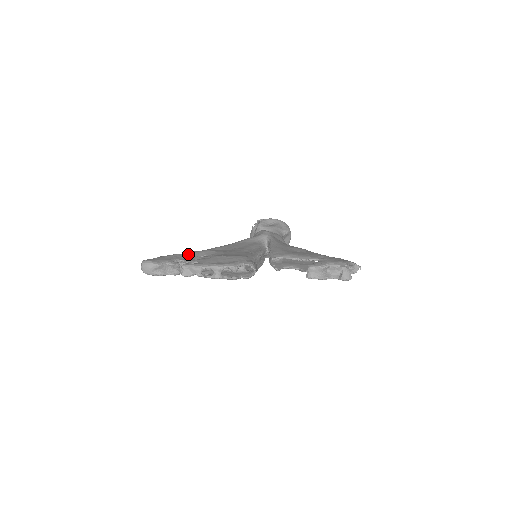
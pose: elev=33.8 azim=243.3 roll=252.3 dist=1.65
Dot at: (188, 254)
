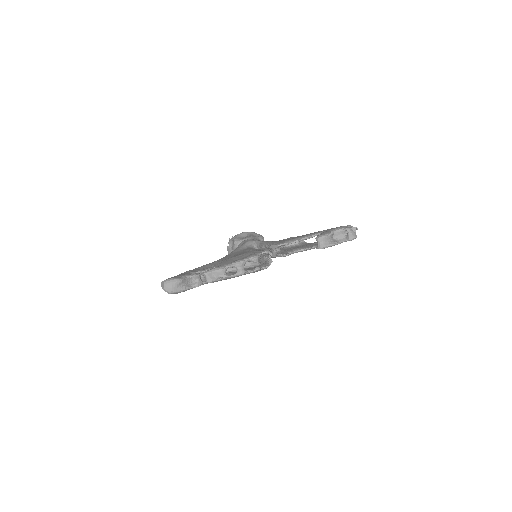
Dot at: (197, 268)
